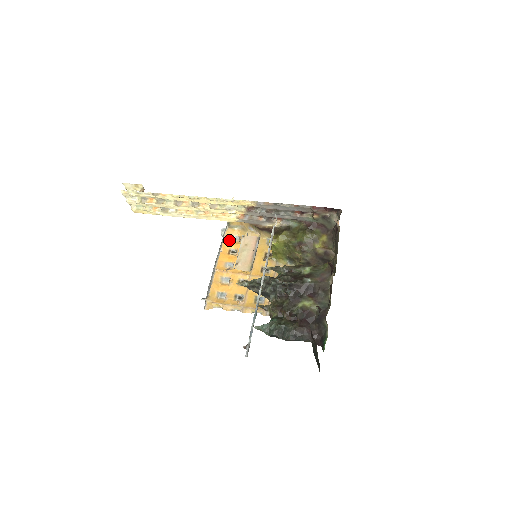
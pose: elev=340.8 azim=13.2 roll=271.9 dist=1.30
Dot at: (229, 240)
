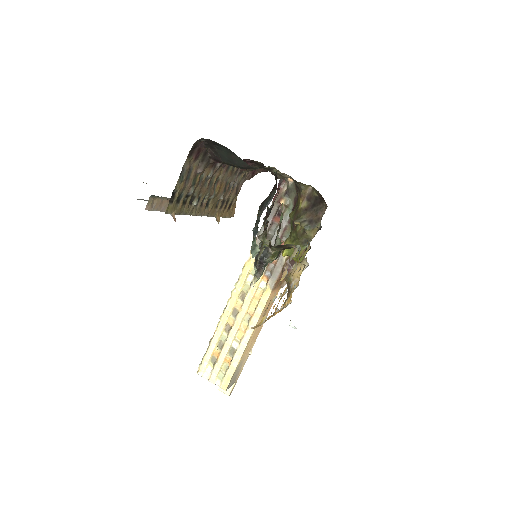
Dot at: occluded
